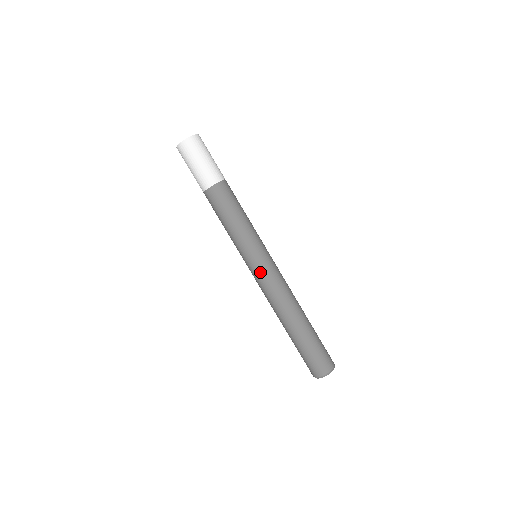
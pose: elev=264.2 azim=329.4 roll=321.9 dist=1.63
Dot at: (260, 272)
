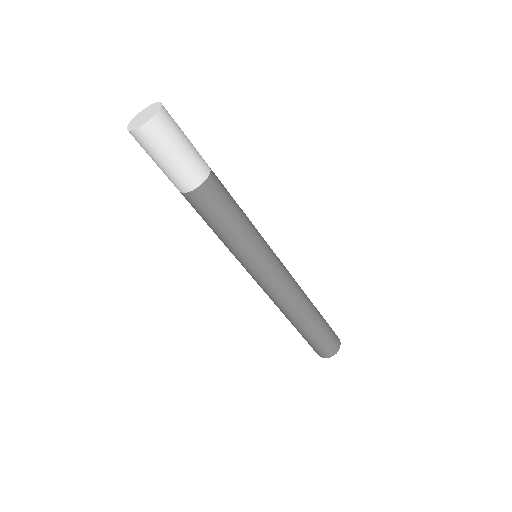
Dot at: (274, 274)
